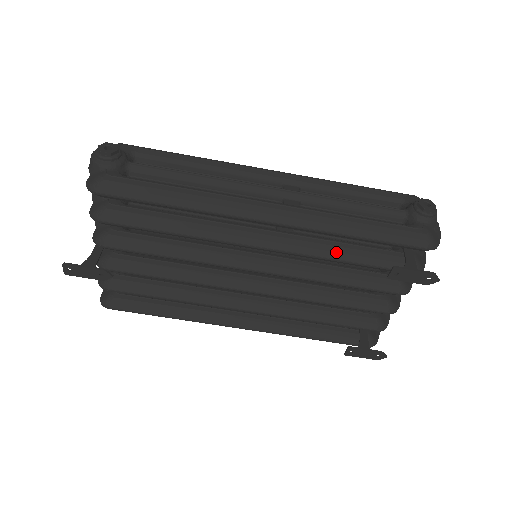
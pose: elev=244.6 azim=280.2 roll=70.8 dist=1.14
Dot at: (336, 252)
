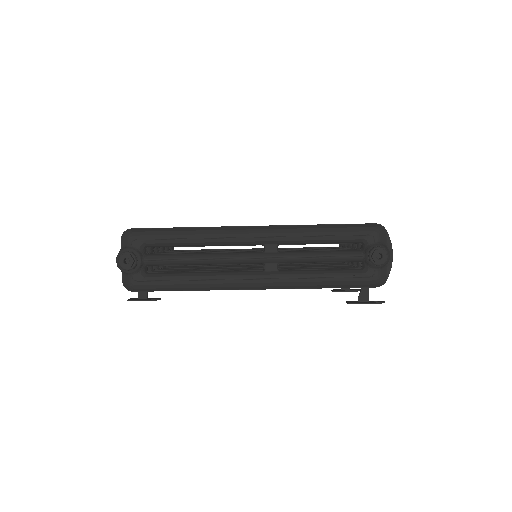
Dot at: occluded
